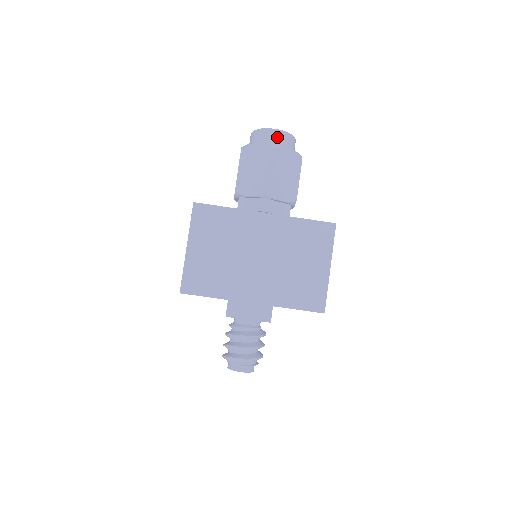
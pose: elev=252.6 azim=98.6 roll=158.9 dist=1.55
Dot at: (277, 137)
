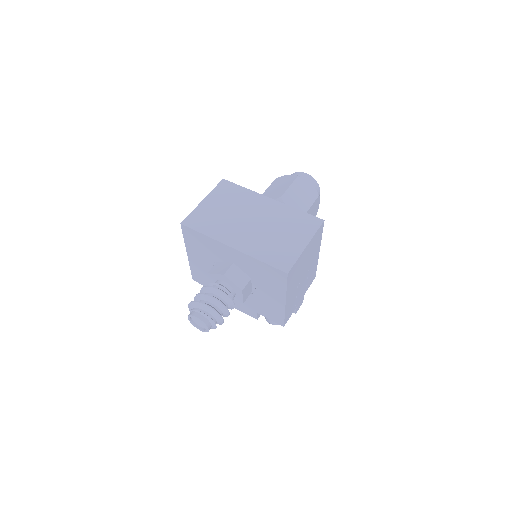
Dot at: (305, 177)
